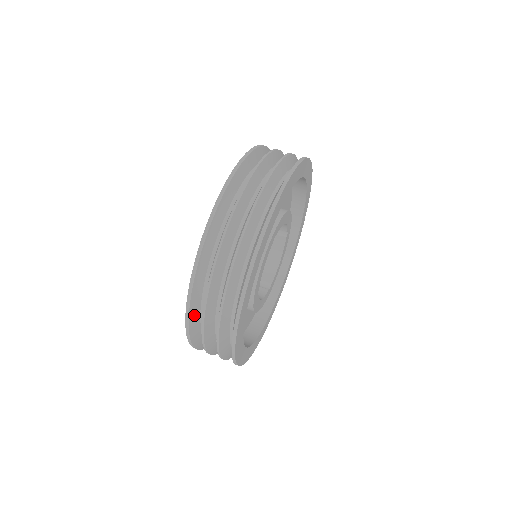
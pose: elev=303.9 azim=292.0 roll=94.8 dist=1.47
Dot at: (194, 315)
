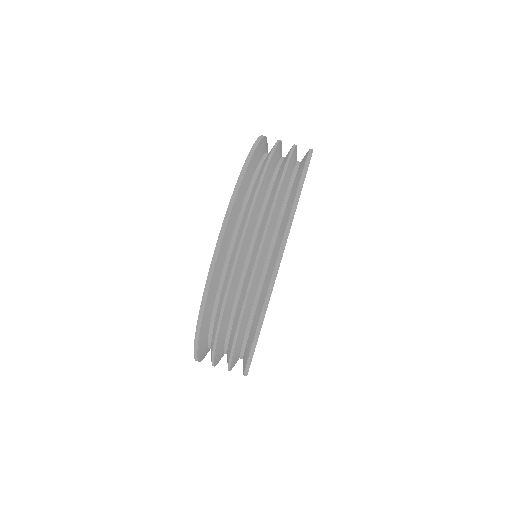
Dot at: occluded
